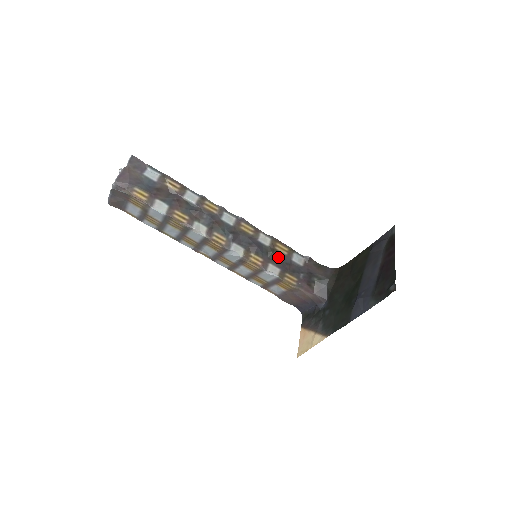
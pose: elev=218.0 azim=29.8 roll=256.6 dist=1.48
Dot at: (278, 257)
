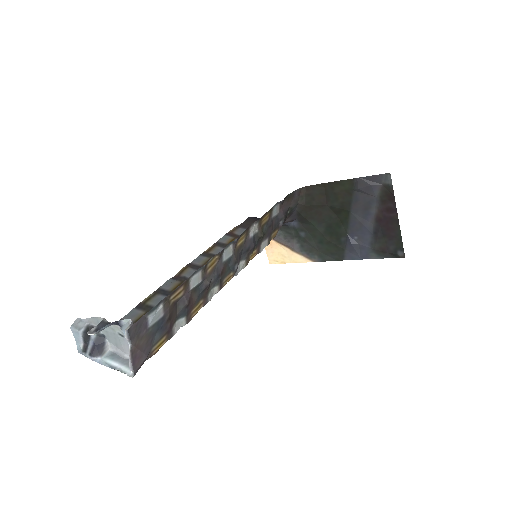
Dot at: (264, 230)
